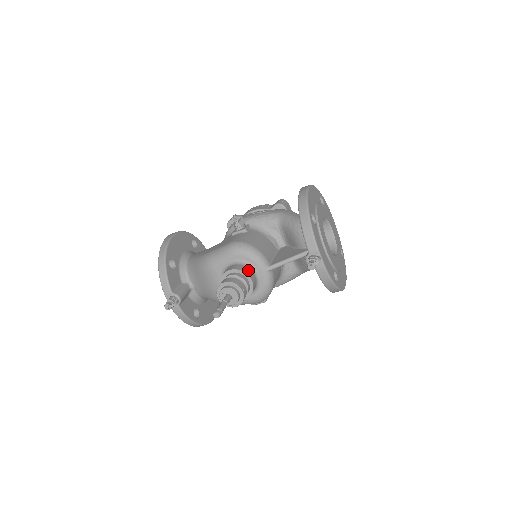
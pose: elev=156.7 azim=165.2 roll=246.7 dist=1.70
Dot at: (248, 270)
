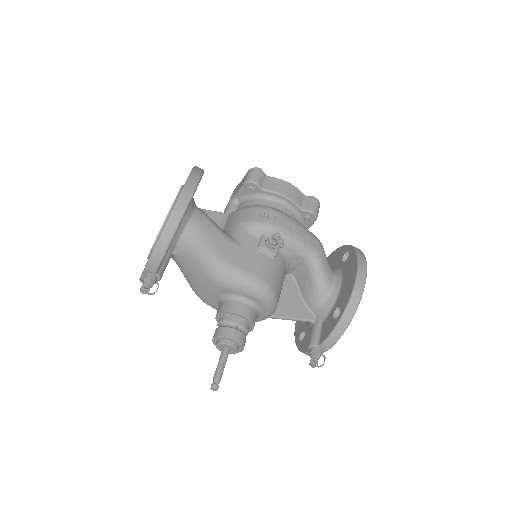
Dot at: (256, 318)
